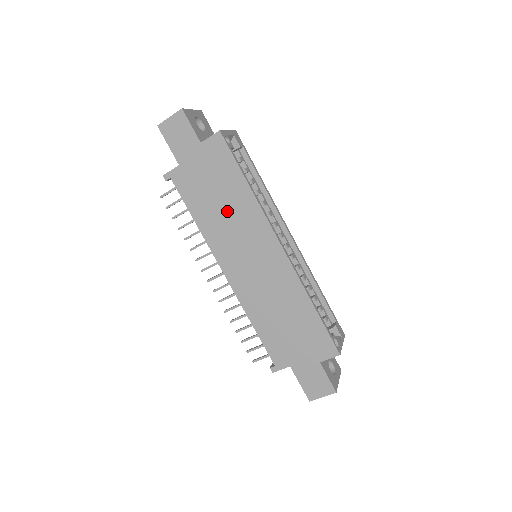
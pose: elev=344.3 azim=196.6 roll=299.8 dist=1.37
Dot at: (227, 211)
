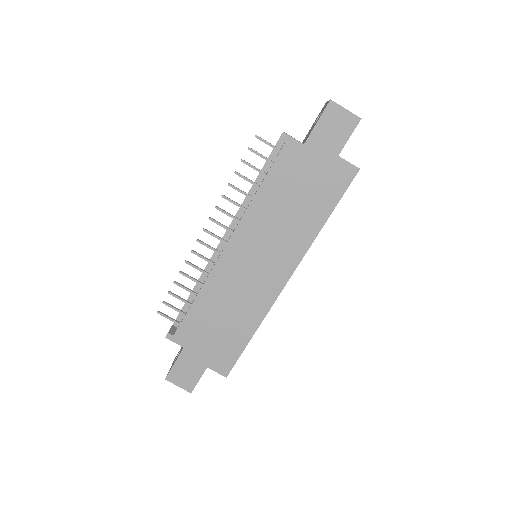
Dot at: (288, 216)
